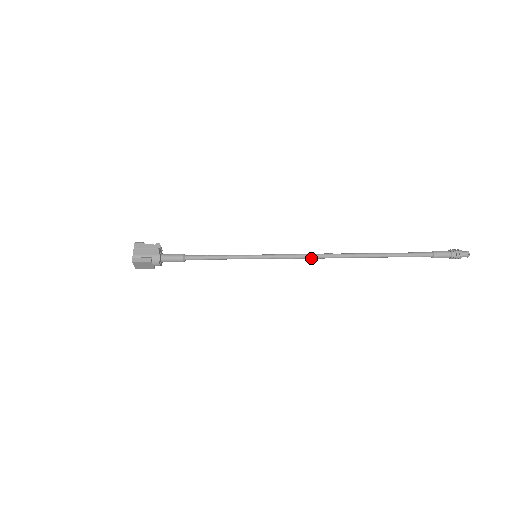
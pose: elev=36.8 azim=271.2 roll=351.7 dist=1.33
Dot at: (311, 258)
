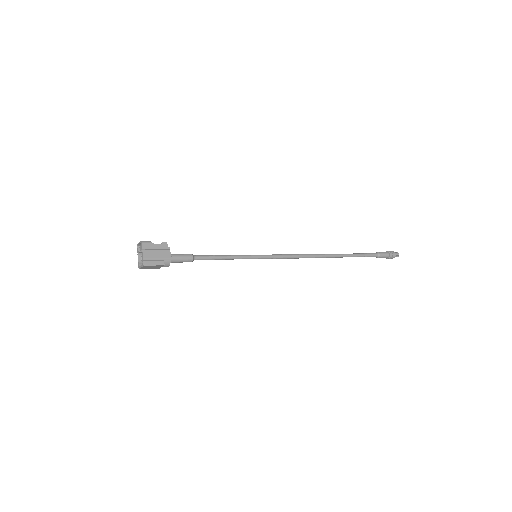
Dot at: occluded
